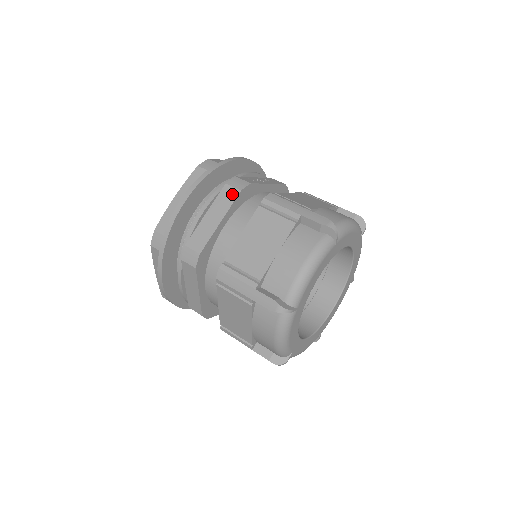
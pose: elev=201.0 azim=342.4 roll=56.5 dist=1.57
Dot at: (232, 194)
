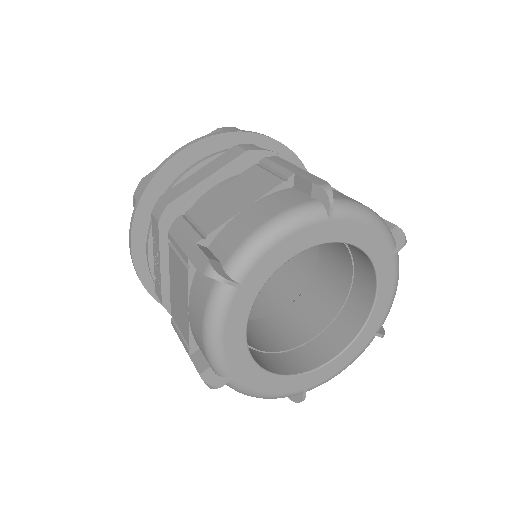
Dot at: occluded
